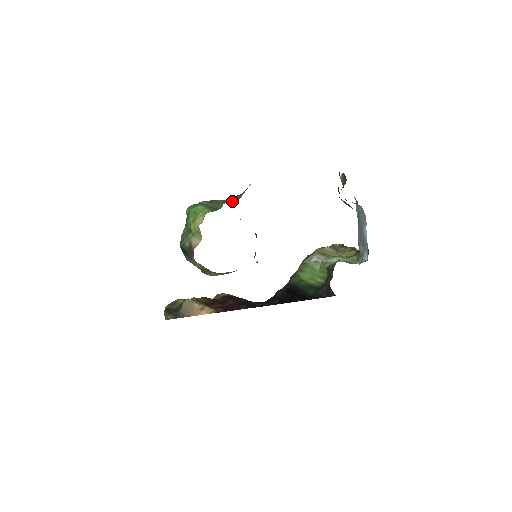
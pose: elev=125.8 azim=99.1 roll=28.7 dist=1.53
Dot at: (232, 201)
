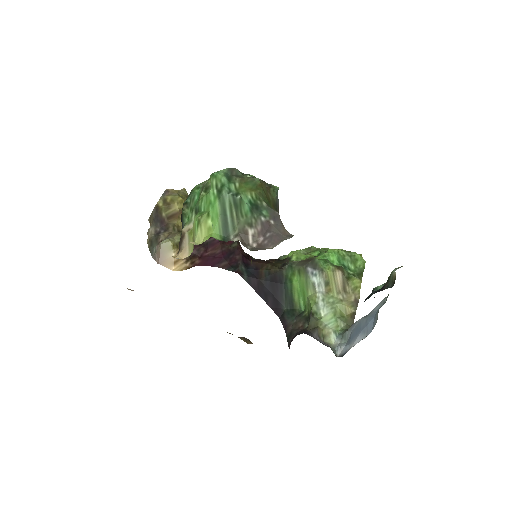
Dot at: (248, 239)
